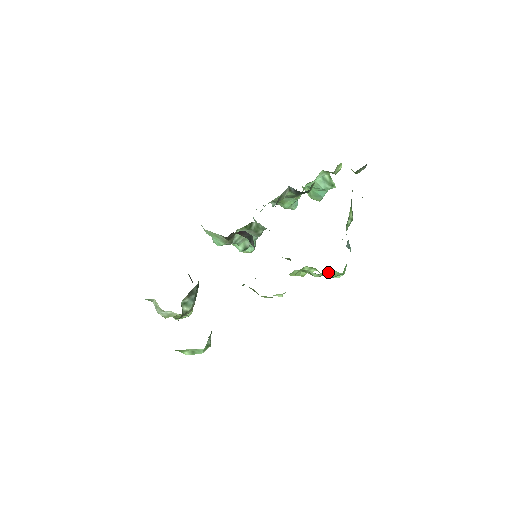
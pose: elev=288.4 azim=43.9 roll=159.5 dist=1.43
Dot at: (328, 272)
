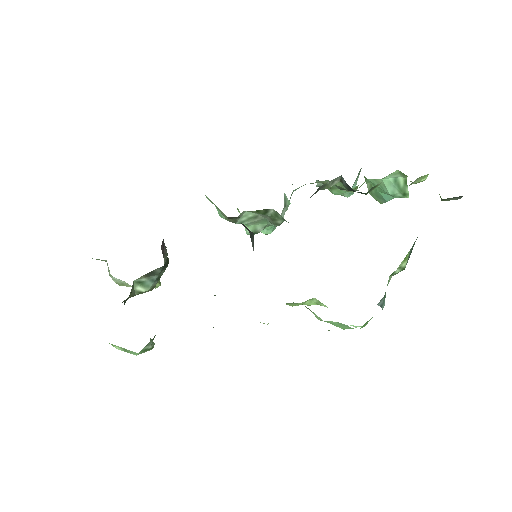
Dot at: (339, 323)
